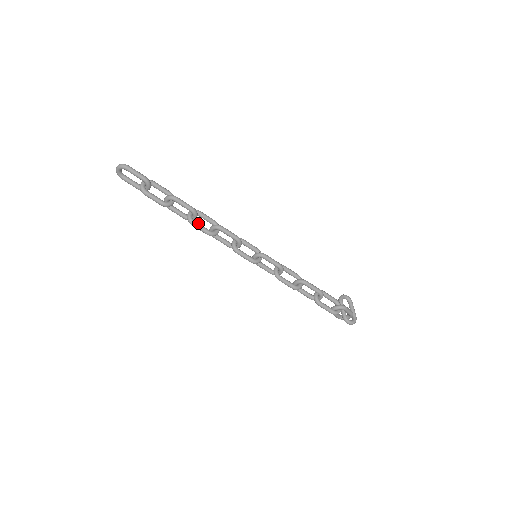
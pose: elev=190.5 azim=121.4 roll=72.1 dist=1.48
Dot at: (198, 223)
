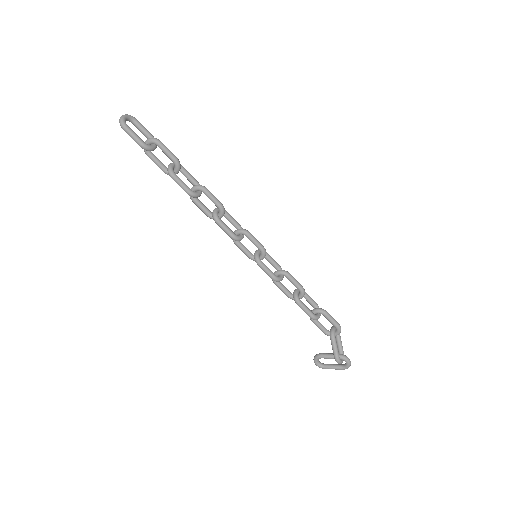
Dot at: (208, 193)
